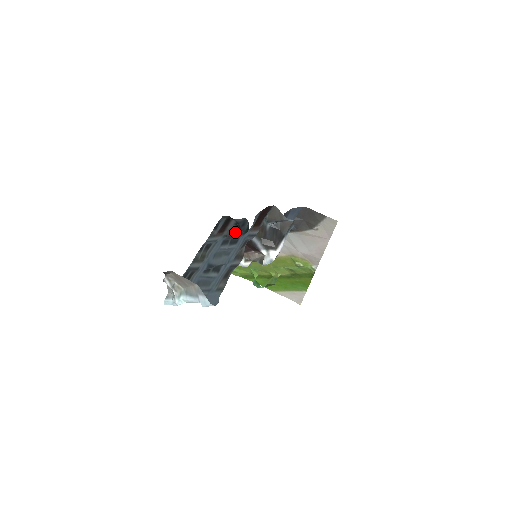
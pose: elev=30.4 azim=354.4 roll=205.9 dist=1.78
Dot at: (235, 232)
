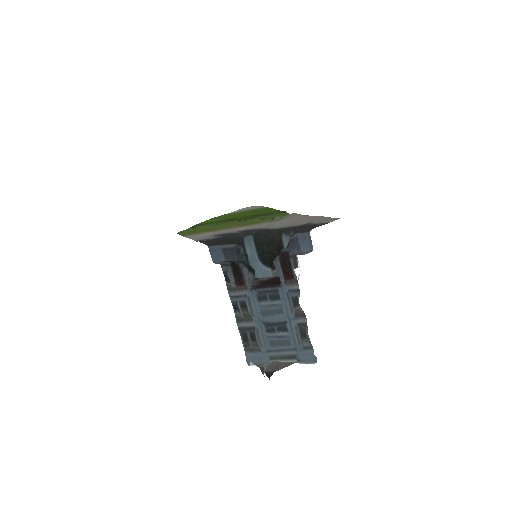
Dot at: (254, 277)
